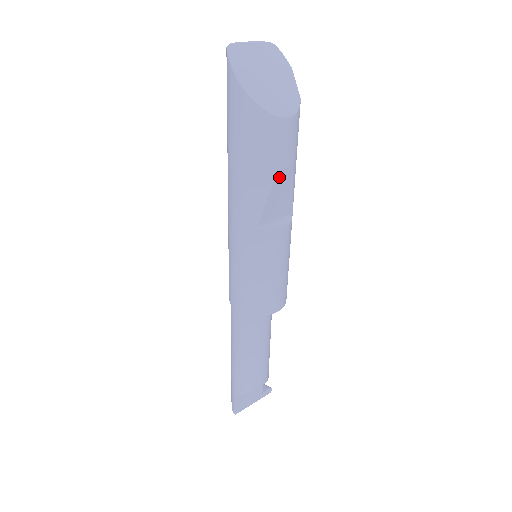
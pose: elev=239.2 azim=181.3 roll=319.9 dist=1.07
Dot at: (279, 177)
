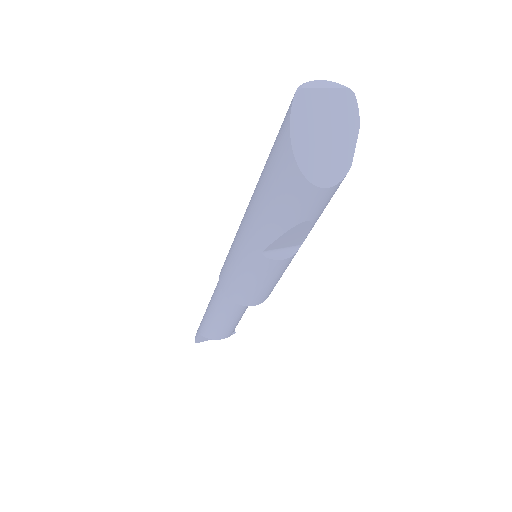
Dot at: (297, 226)
